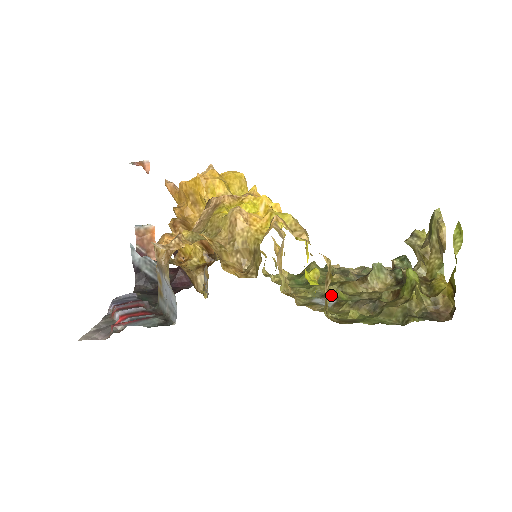
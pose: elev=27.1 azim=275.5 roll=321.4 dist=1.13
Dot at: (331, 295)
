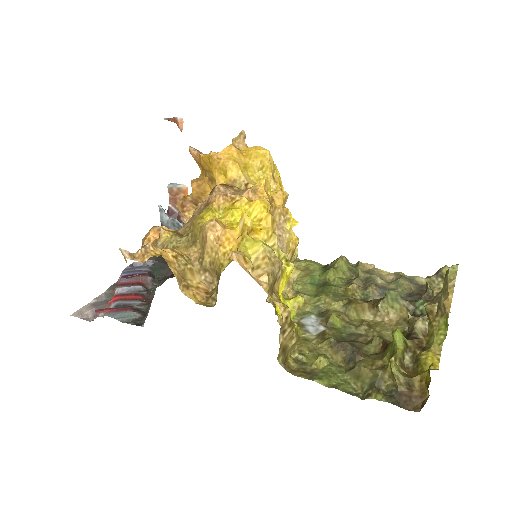
Dot at: (326, 318)
